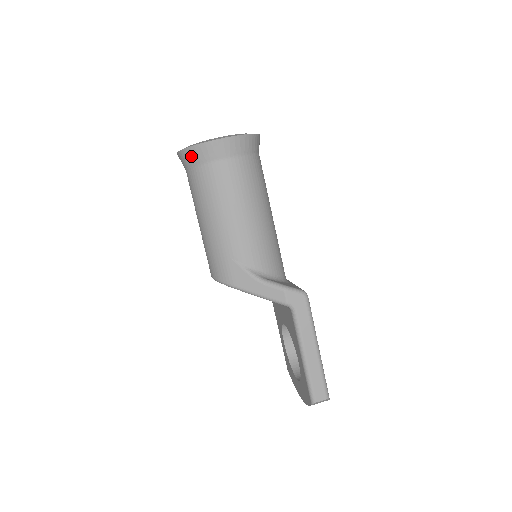
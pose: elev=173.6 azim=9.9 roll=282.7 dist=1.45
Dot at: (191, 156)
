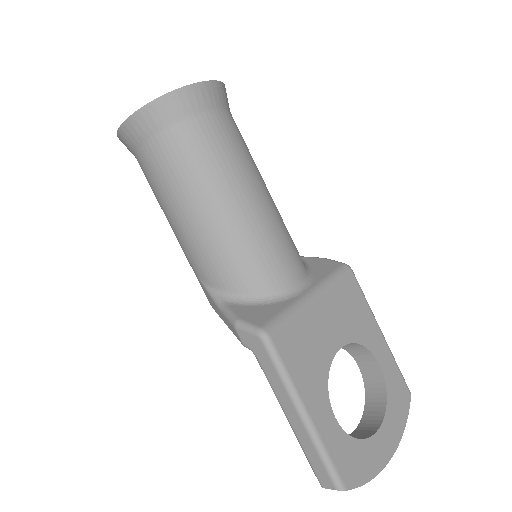
Dot at: occluded
